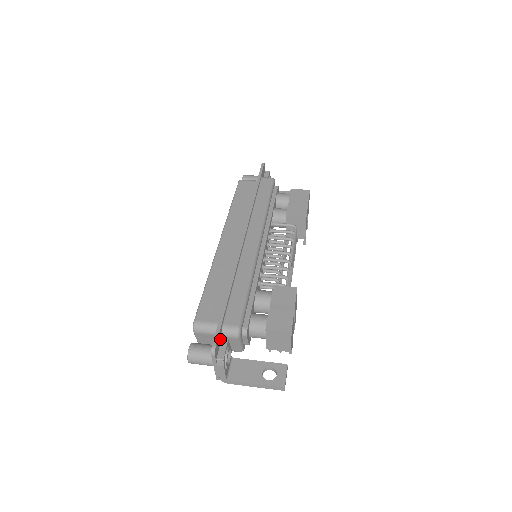
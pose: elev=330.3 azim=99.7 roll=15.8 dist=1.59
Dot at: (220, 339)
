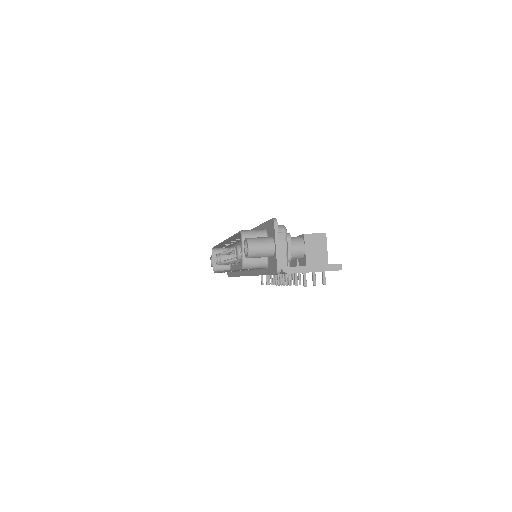
Dot at: occluded
